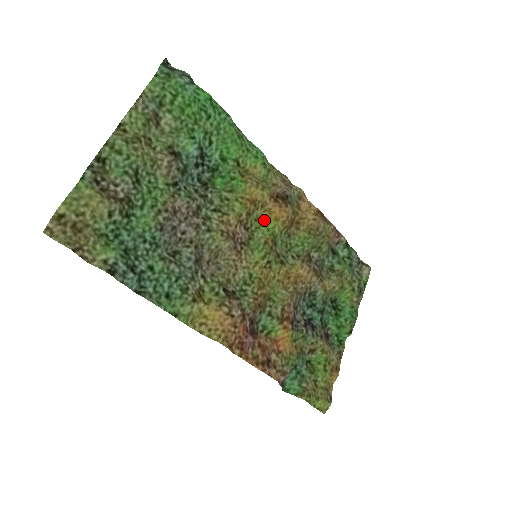
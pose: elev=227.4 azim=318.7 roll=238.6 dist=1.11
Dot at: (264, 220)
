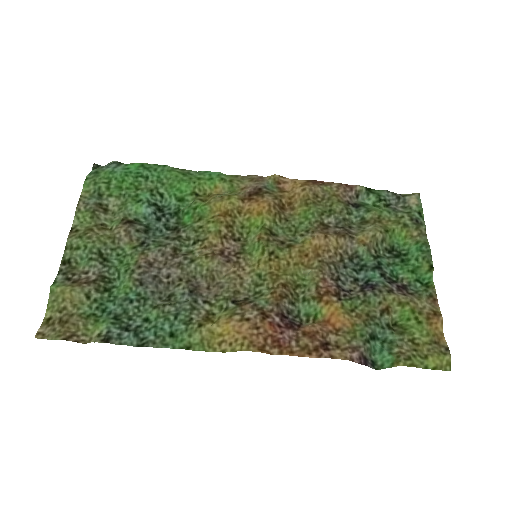
Dot at: (249, 222)
